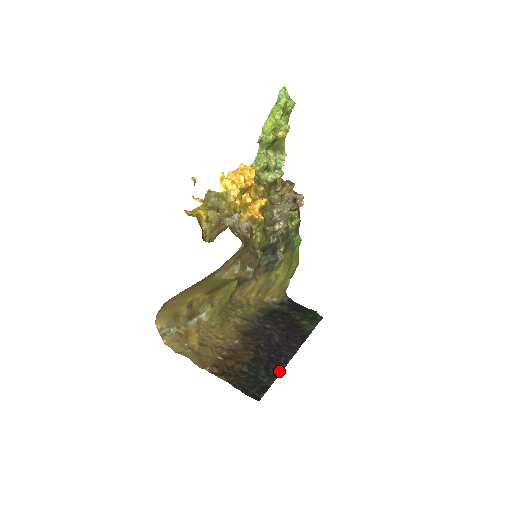
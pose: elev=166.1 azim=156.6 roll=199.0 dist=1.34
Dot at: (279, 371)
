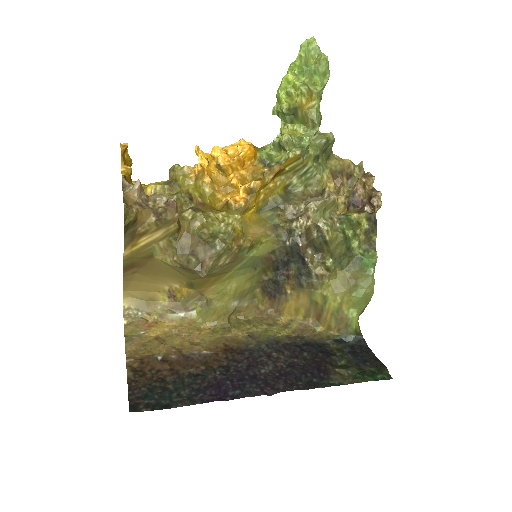
Dot at: (208, 400)
